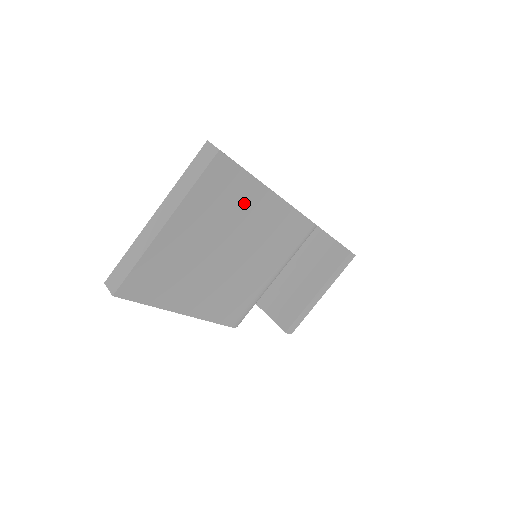
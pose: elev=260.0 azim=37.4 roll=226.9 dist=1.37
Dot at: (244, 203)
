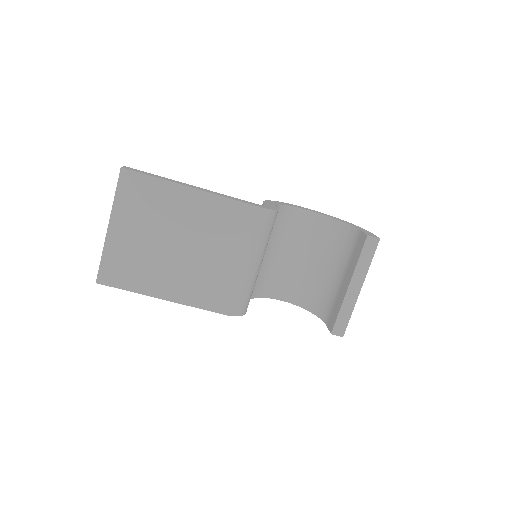
Dot at: (167, 201)
